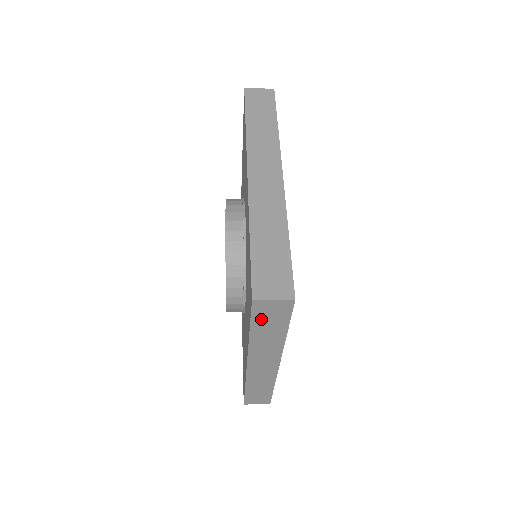
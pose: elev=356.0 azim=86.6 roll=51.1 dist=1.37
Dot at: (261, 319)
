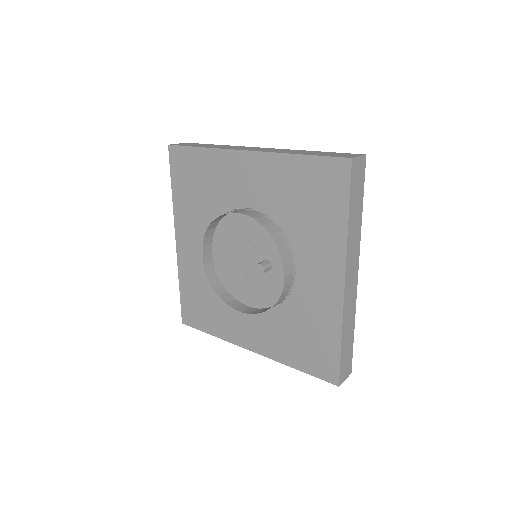
Dot at: occluded
